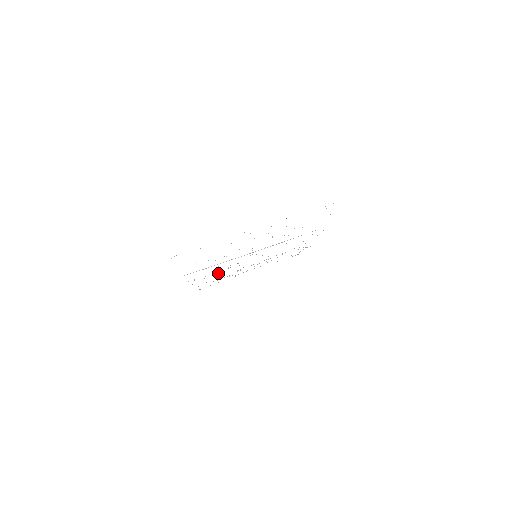
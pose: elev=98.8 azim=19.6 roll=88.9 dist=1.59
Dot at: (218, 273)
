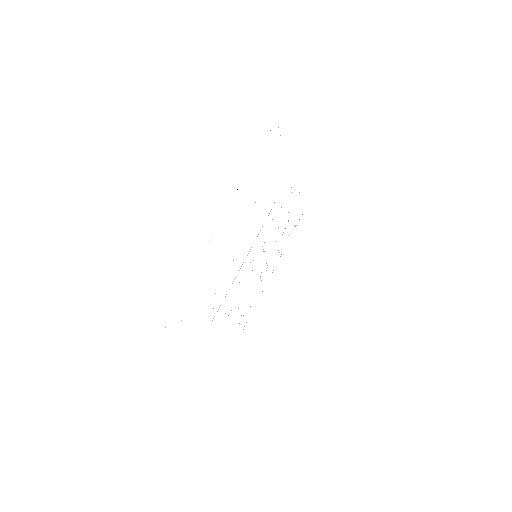
Dot at: occluded
